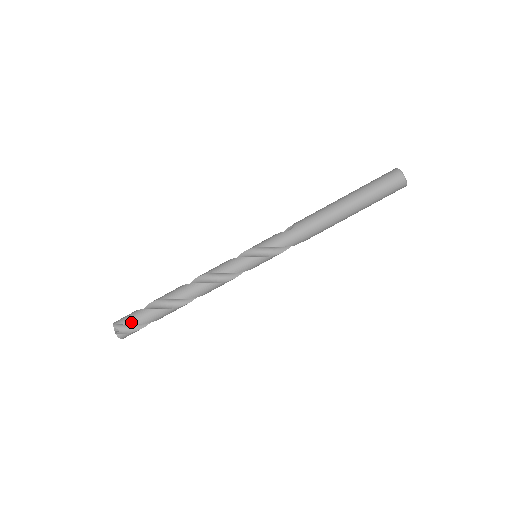
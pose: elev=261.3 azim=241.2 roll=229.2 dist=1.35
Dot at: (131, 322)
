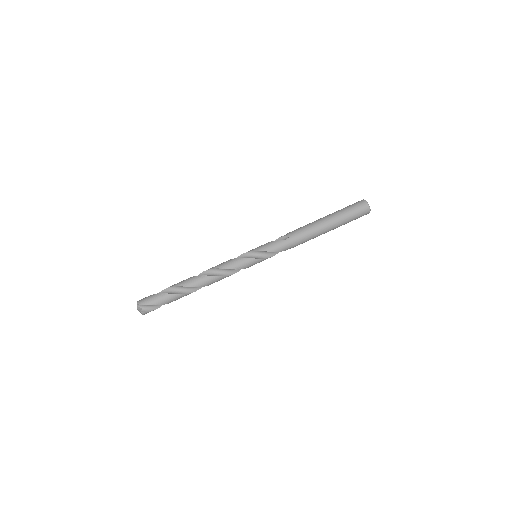
Dot at: (154, 303)
